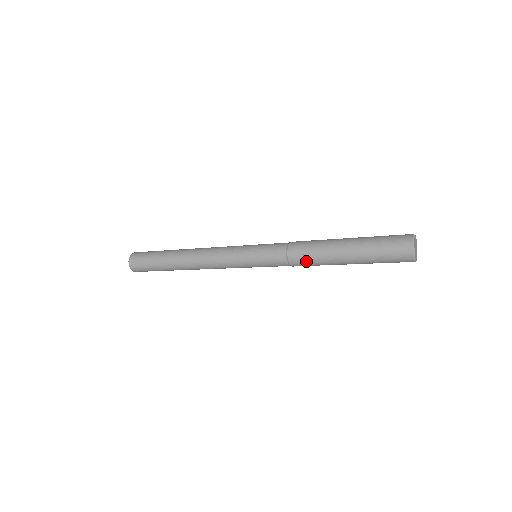
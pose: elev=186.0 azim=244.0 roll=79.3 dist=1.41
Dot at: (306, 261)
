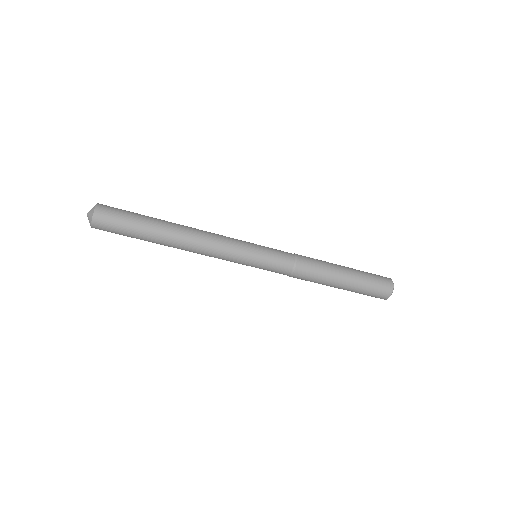
Dot at: (312, 262)
